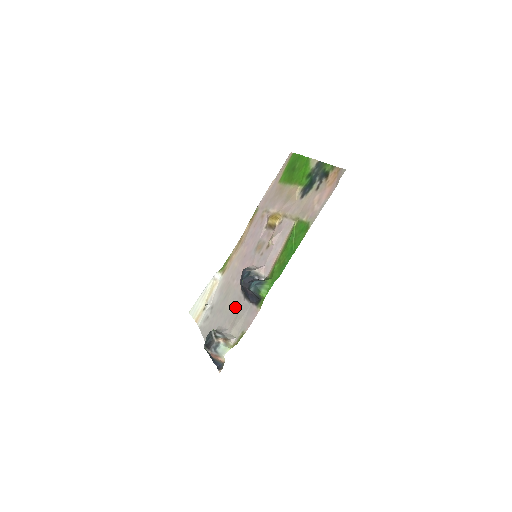
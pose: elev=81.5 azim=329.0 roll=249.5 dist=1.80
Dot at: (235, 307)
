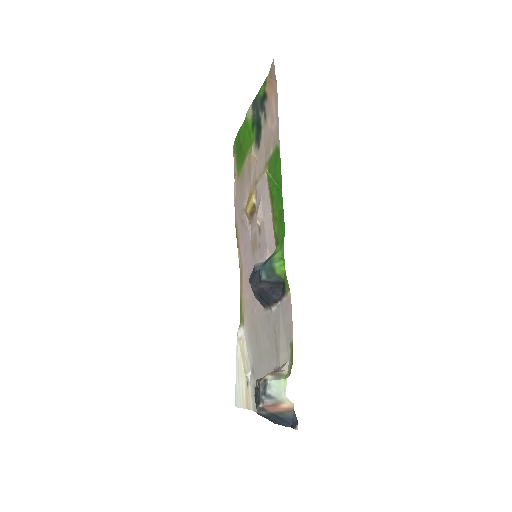
Dot at: (269, 333)
